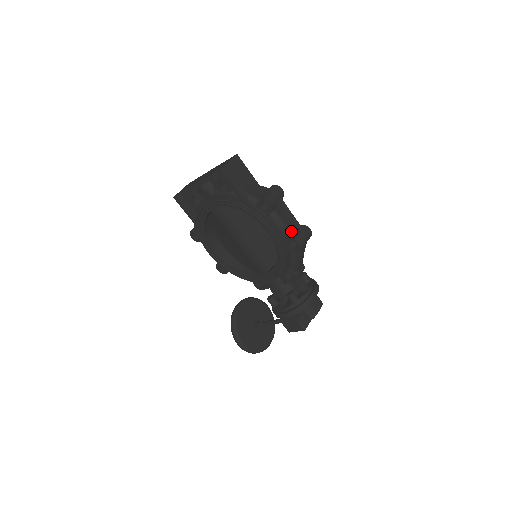
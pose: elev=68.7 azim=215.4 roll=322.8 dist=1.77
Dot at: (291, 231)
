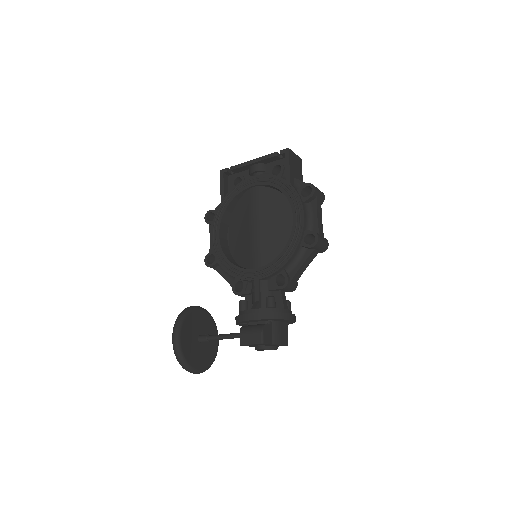
Dot at: (314, 228)
